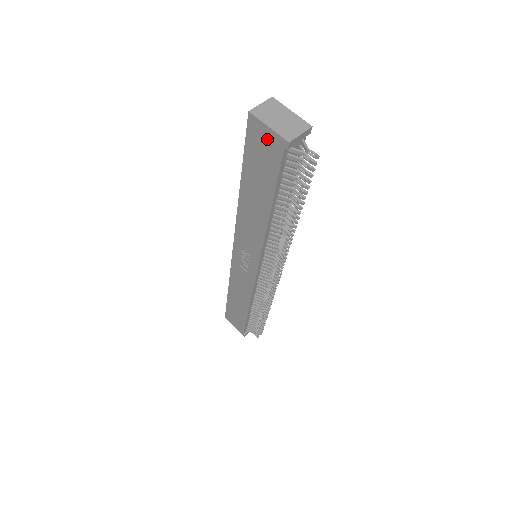
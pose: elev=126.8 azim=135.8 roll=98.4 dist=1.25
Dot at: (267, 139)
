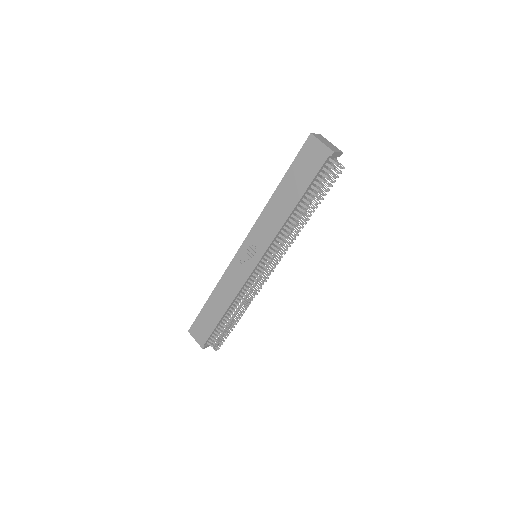
Dot at: (318, 150)
